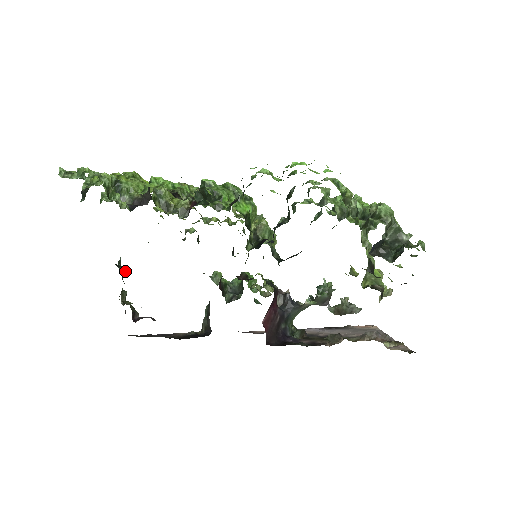
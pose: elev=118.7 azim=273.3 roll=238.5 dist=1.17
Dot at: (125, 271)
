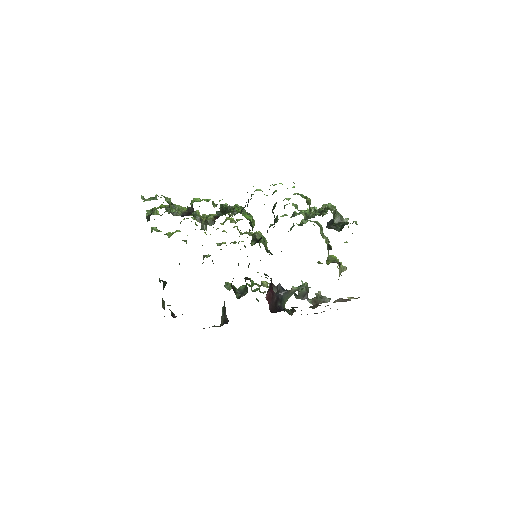
Dot at: (165, 284)
